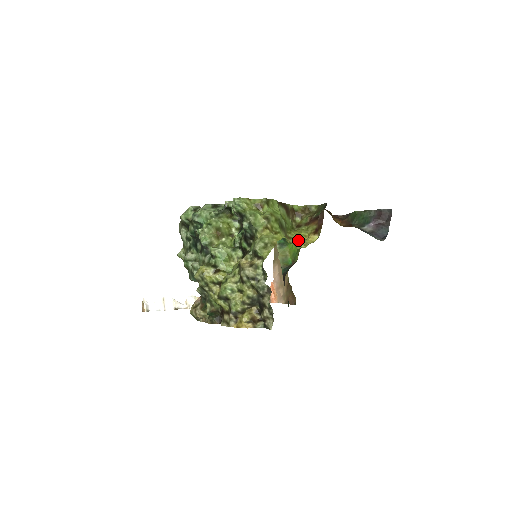
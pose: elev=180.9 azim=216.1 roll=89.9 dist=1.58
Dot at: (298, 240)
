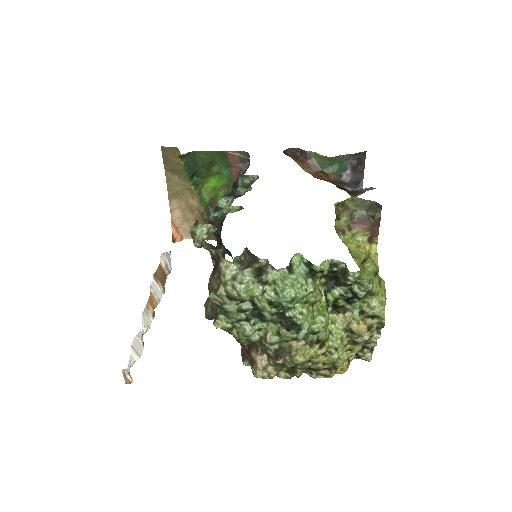
Dot at: occluded
